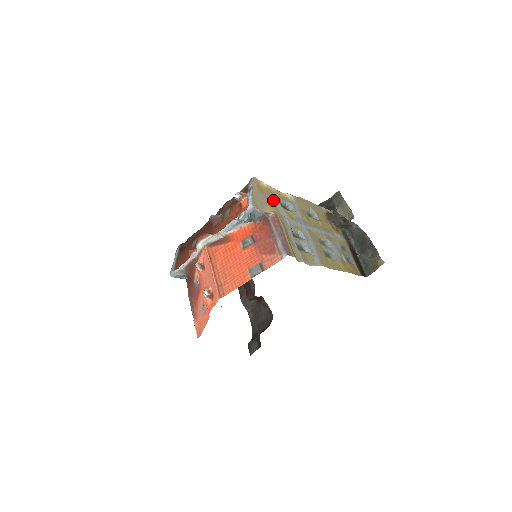
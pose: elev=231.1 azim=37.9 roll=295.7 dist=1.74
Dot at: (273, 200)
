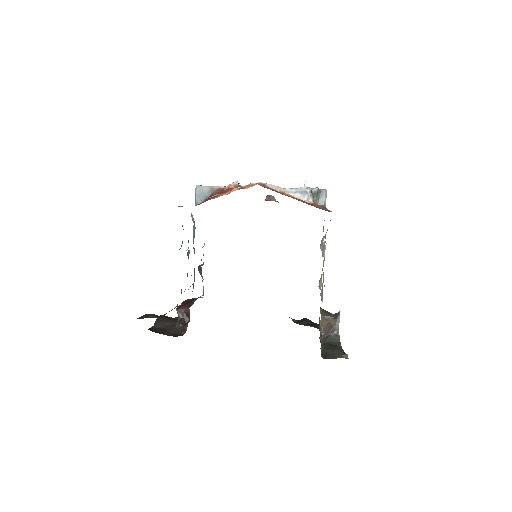
Dot at: (323, 226)
